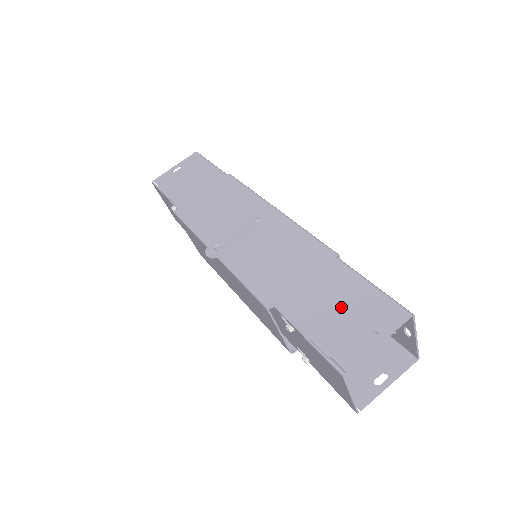
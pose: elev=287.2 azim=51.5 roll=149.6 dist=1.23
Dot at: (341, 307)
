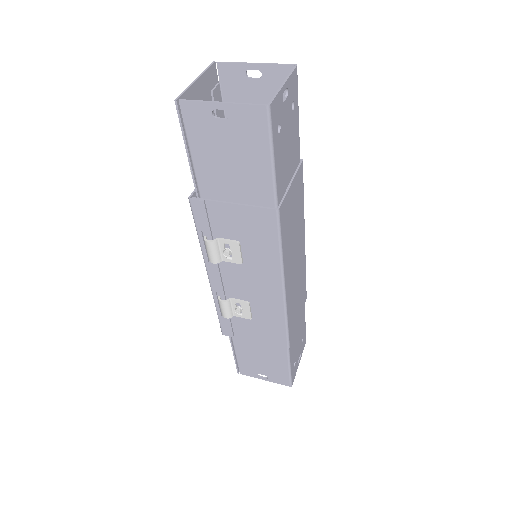
Dot at: occluded
